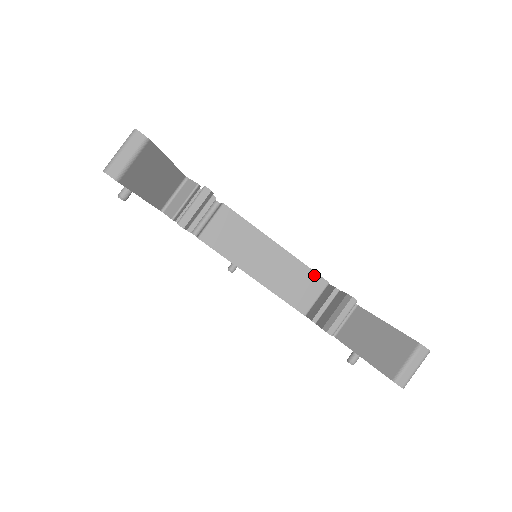
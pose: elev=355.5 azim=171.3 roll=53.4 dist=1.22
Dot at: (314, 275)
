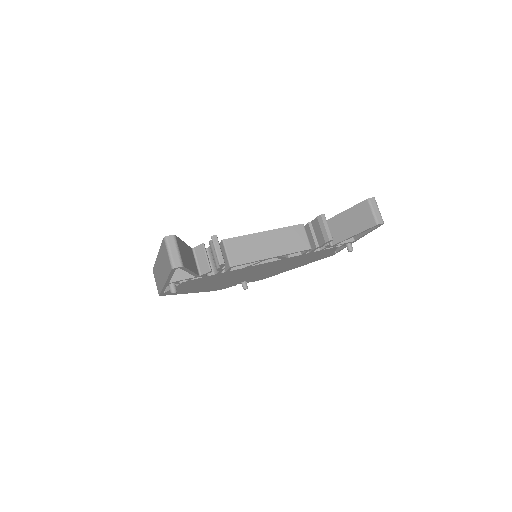
Dot at: (294, 227)
